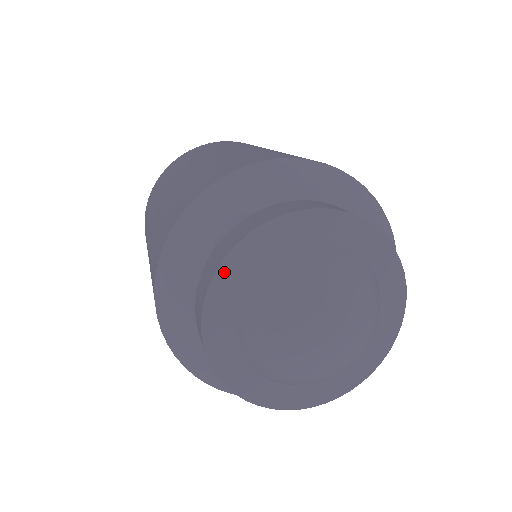
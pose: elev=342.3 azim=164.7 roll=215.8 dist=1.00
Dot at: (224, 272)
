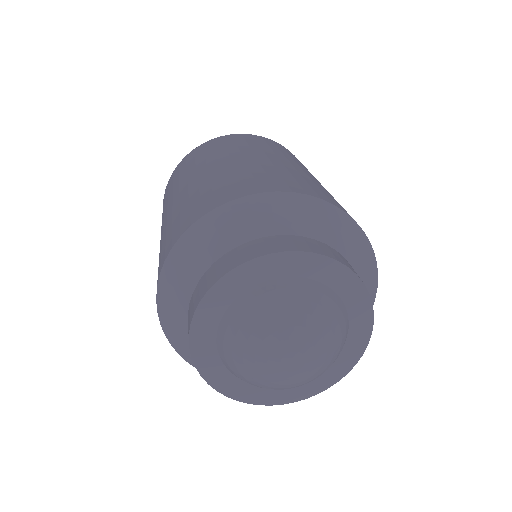
Dot at: (249, 267)
